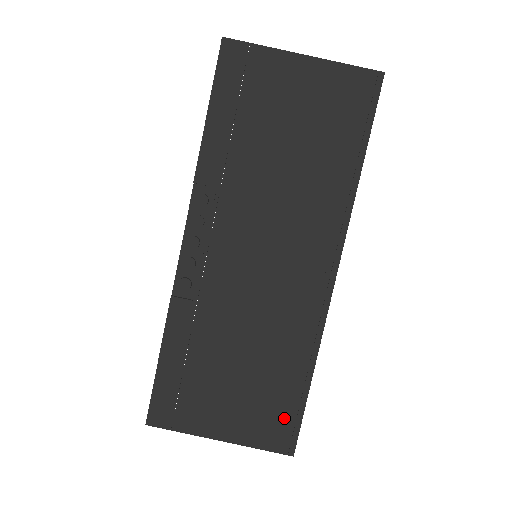
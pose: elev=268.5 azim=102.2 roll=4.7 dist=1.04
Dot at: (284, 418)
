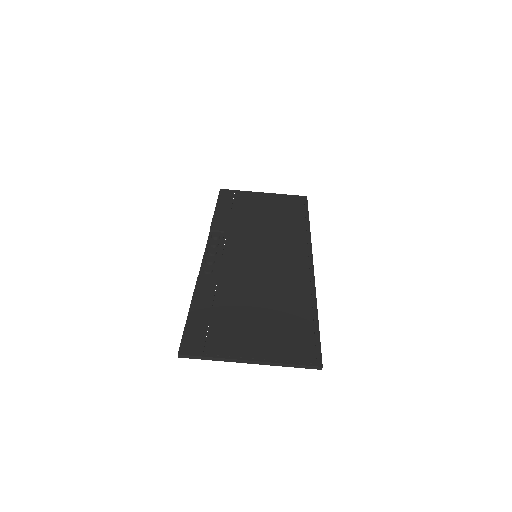
Dot at: (304, 339)
